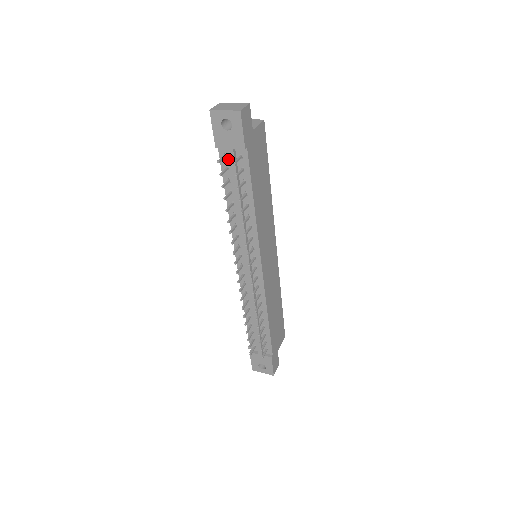
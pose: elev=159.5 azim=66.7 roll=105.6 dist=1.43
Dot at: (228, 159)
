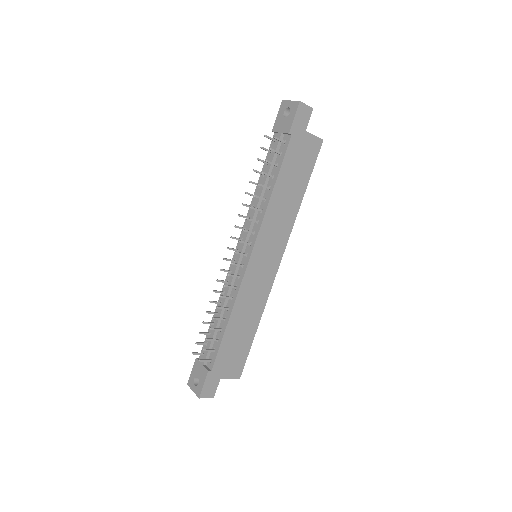
Dot at: occluded
